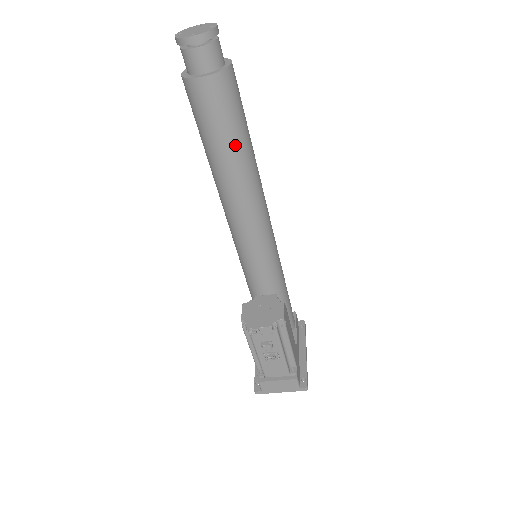
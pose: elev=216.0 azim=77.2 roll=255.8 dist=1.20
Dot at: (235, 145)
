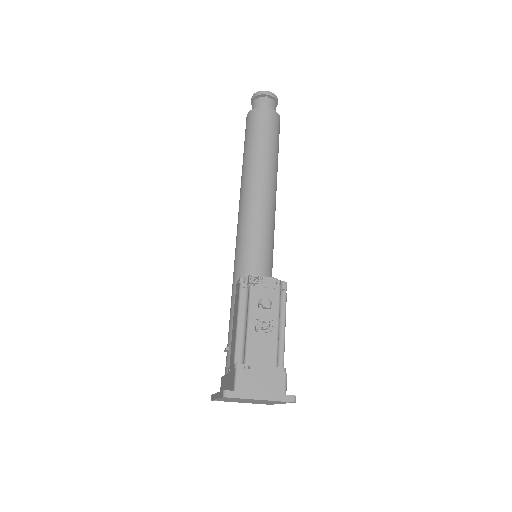
Dot at: (272, 153)
